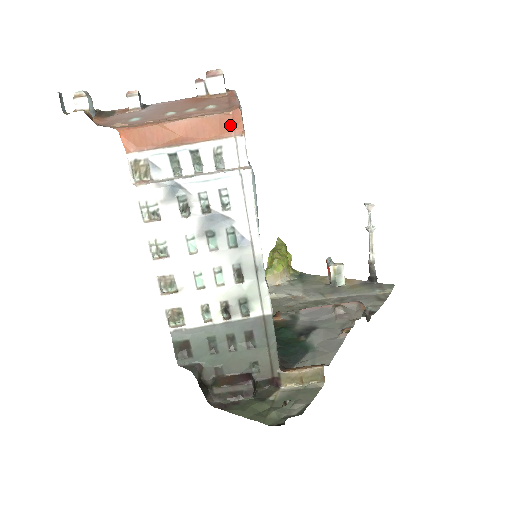
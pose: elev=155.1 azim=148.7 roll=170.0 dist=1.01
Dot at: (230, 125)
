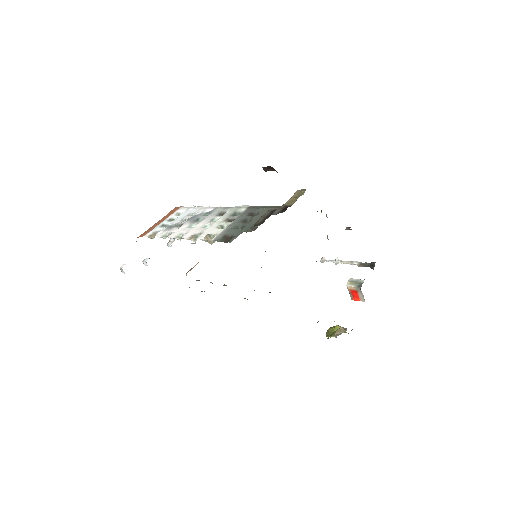
Dot at: (175, 209)
